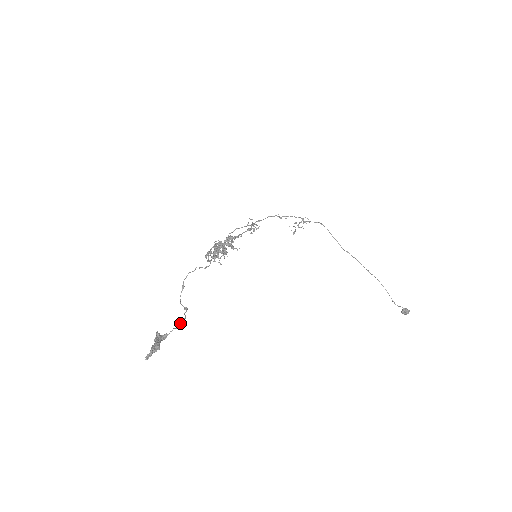
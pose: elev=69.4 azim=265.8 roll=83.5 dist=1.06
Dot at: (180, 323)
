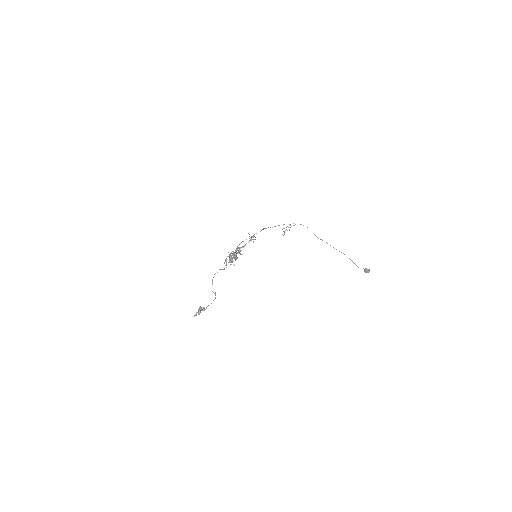
Dot at: occluded
